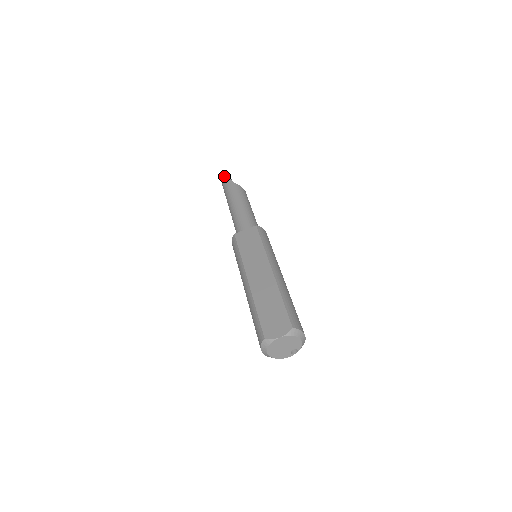
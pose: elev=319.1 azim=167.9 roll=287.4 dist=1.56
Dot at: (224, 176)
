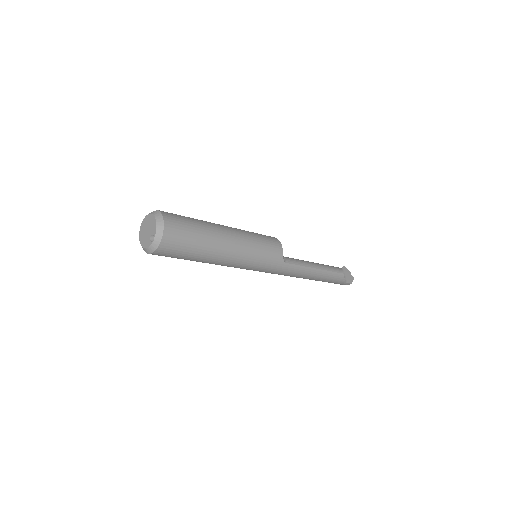
Dot at: occluded
